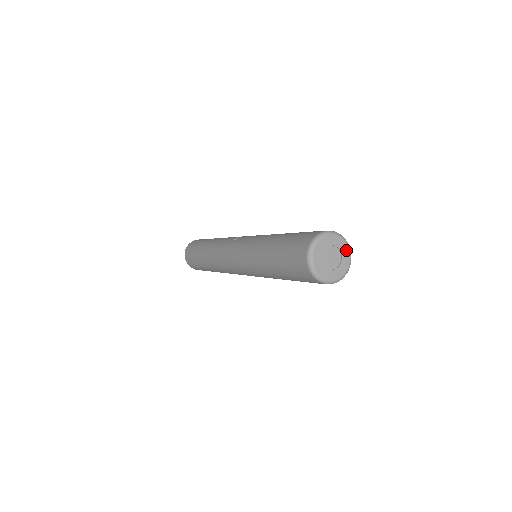
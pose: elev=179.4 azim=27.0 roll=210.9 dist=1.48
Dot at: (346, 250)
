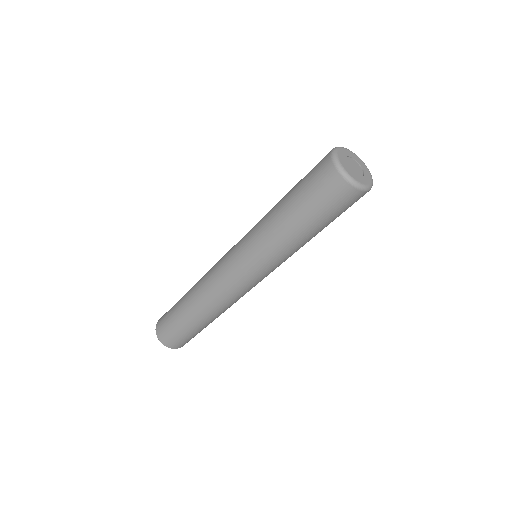
Dot at: (369, 180)
